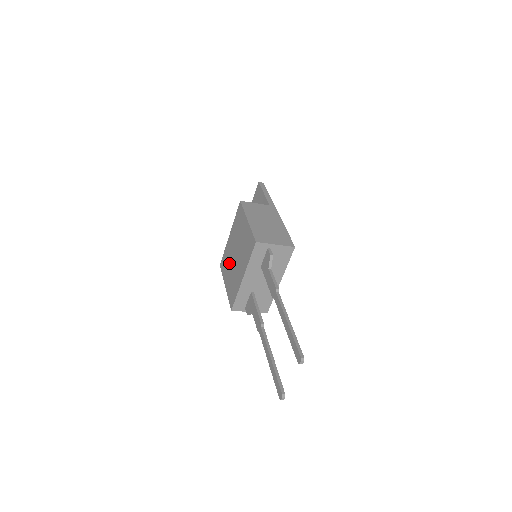
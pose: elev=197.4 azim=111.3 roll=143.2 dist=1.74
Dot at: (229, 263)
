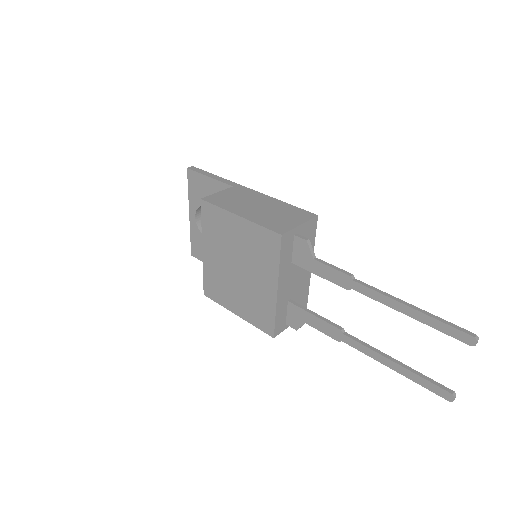
Dot at: (227, 284)
